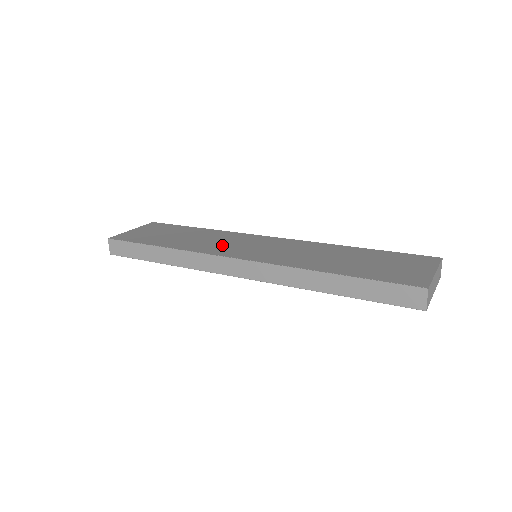
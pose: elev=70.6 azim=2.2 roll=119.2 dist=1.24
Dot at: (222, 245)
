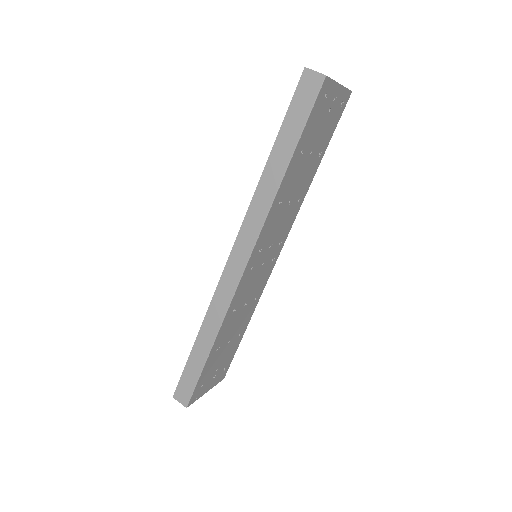
Dot at: occluded
